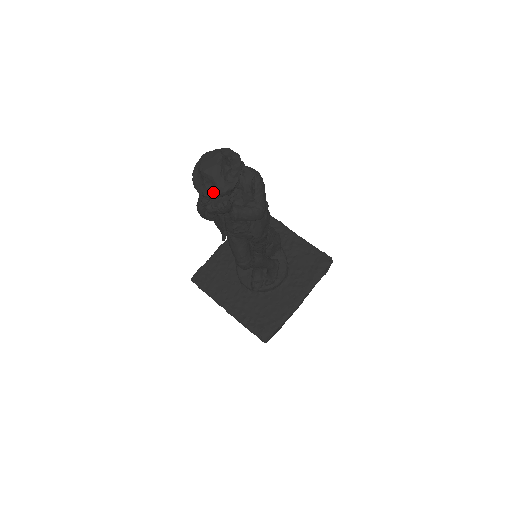
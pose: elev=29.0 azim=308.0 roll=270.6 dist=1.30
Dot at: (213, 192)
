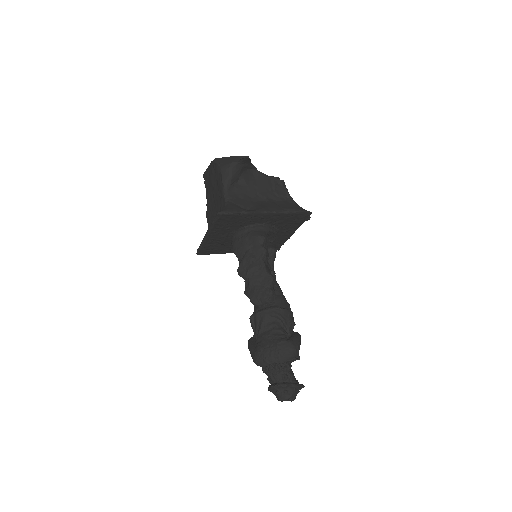
Dot at: occluded
